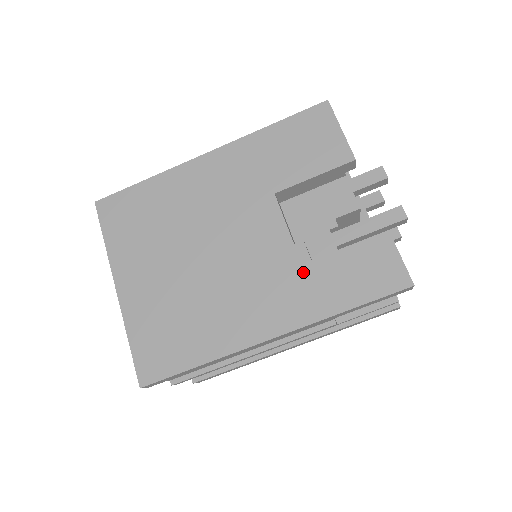
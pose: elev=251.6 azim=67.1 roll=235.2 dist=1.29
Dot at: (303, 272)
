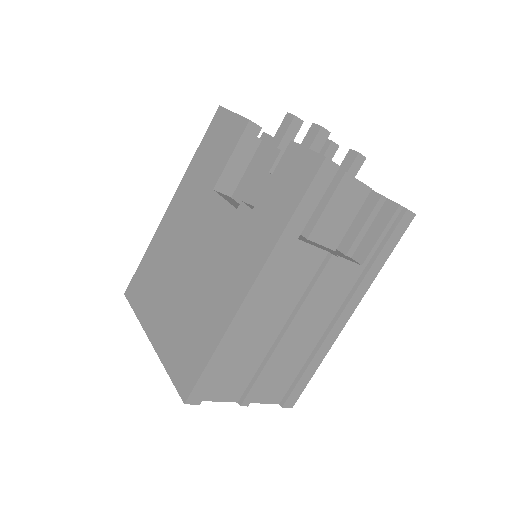
Dot at: (250, 222)
